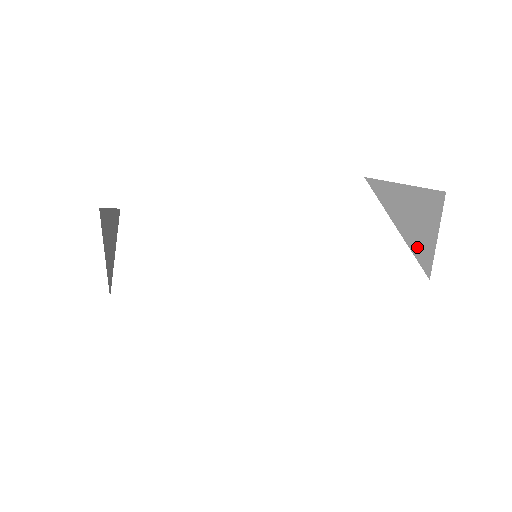
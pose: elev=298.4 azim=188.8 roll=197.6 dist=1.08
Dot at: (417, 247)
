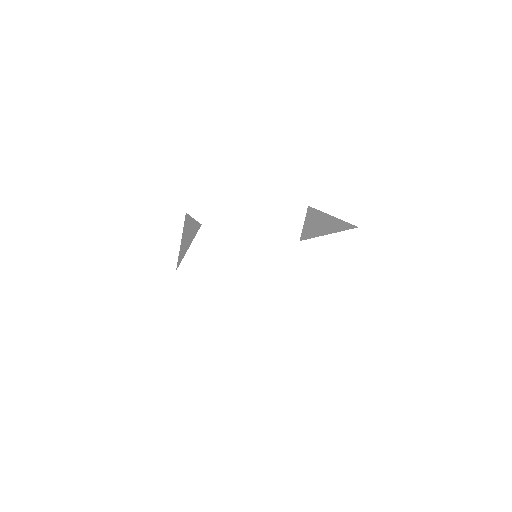
Dot at: (307, 232)
